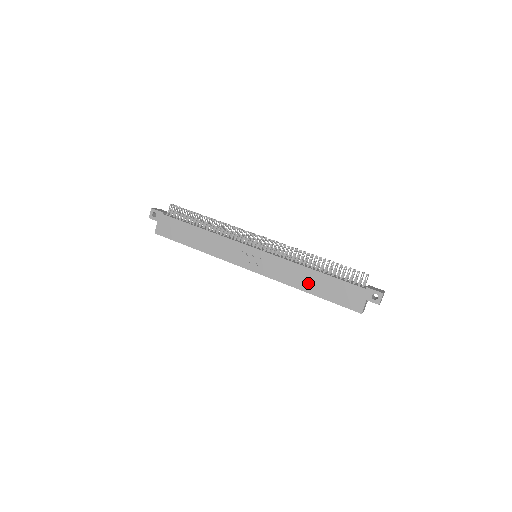
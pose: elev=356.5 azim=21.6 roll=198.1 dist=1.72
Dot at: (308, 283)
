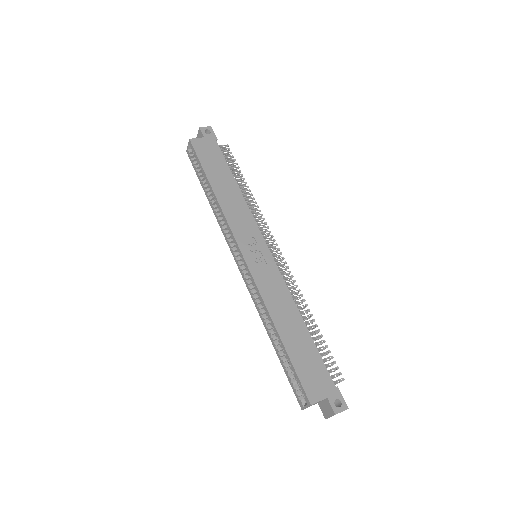
Dot at: (287, 324)
